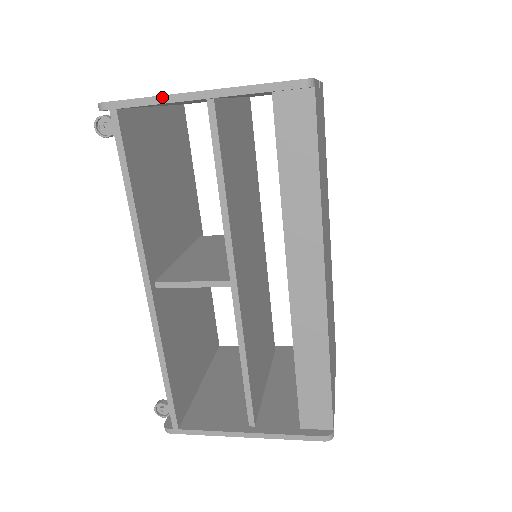
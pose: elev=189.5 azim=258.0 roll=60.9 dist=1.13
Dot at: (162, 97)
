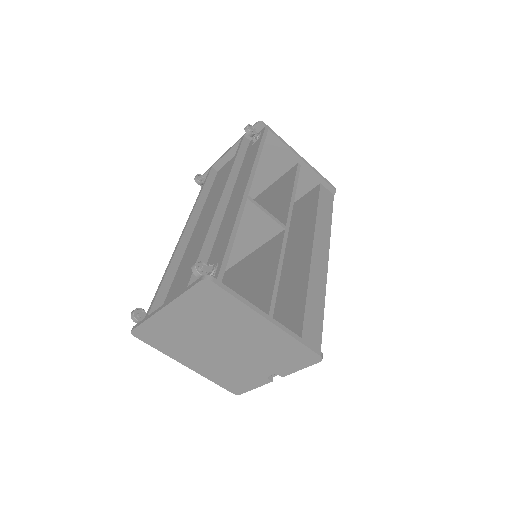
Dot at: occluded
